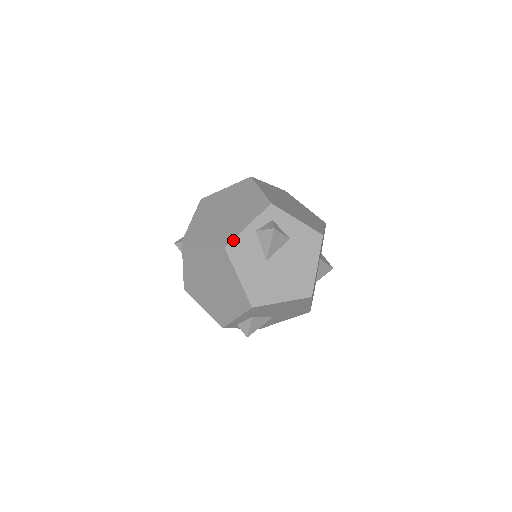
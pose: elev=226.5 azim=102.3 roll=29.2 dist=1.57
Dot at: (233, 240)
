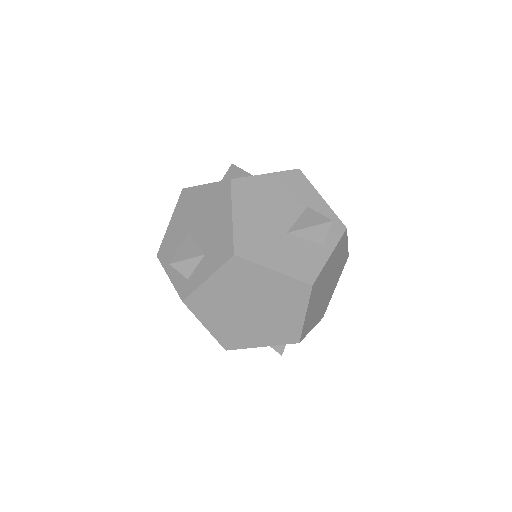
Dot at: occluded
